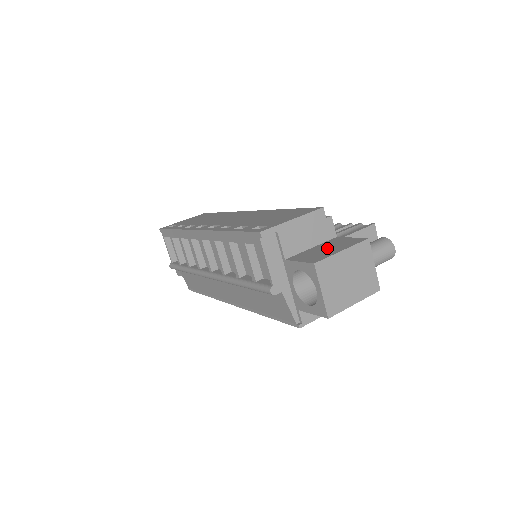
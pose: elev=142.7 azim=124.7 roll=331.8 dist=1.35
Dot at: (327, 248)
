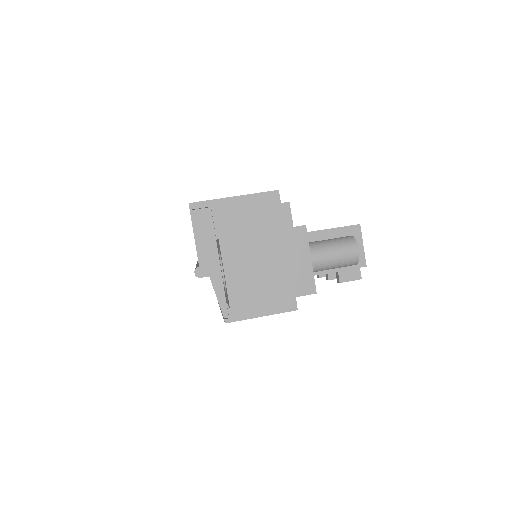
Dot at: occluded
